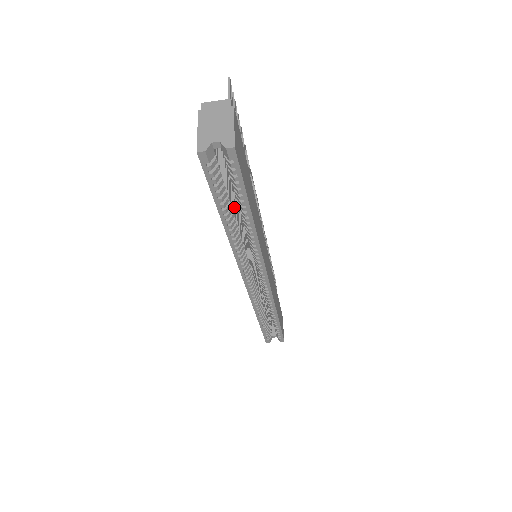
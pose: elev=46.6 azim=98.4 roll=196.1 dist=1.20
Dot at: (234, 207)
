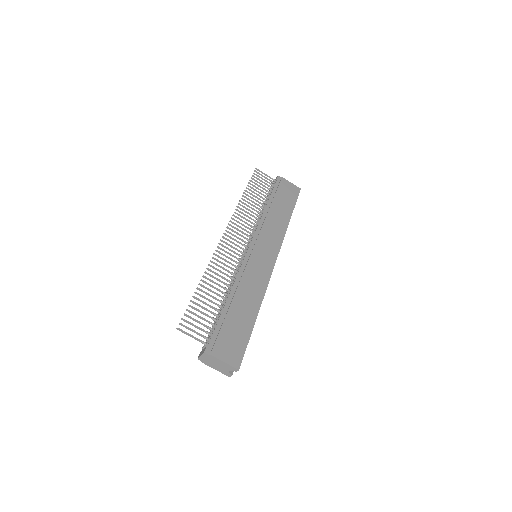
Dot at: occluded
